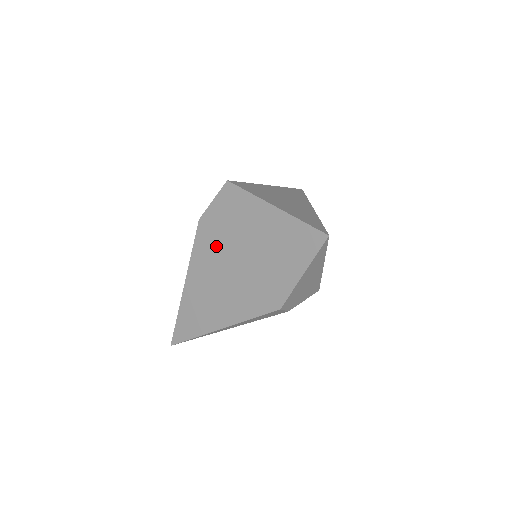
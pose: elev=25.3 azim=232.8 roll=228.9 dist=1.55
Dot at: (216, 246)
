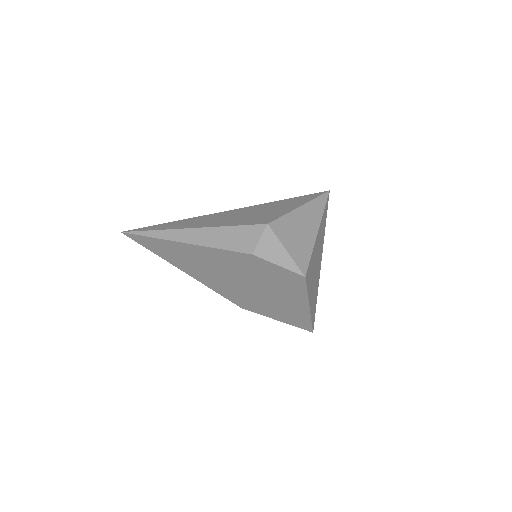
Dot at: (243, 269)
